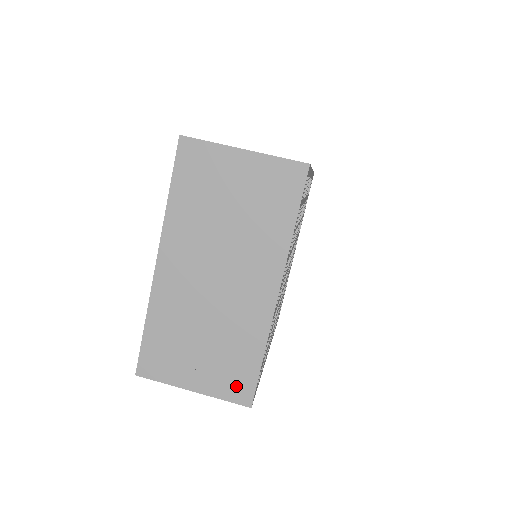
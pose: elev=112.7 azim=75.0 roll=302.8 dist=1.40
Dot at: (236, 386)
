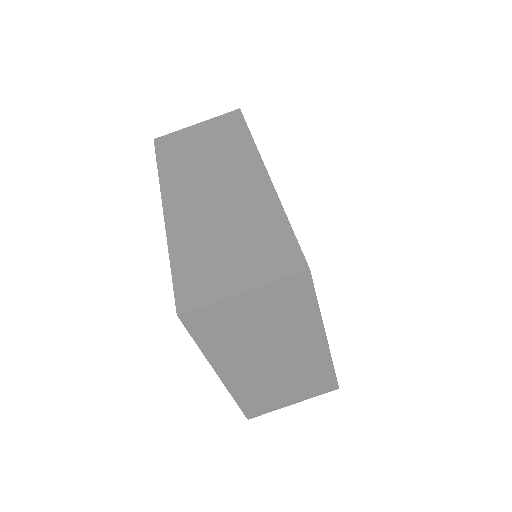
Dot at: (323, 387)
